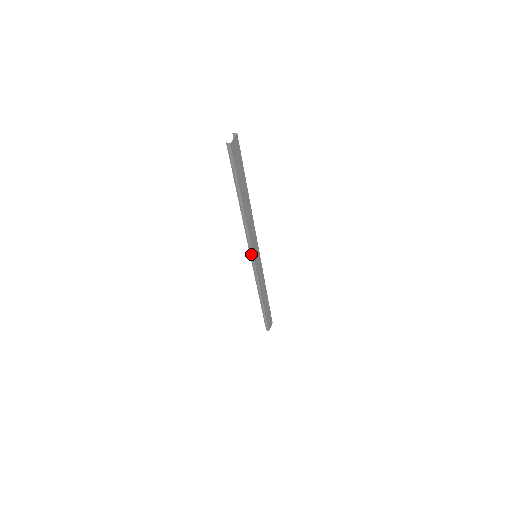
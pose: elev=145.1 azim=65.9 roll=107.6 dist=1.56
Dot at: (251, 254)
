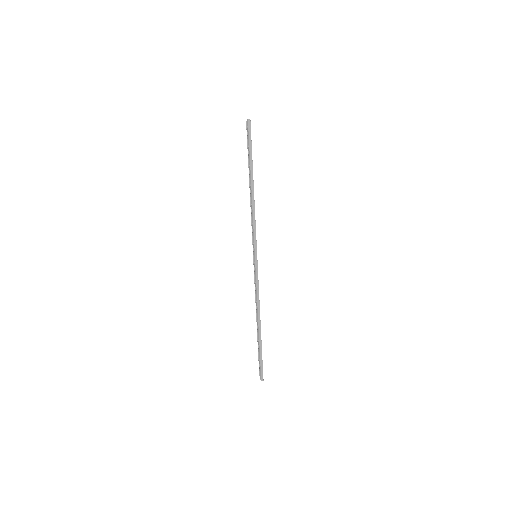
Dot at: (255, 248)
